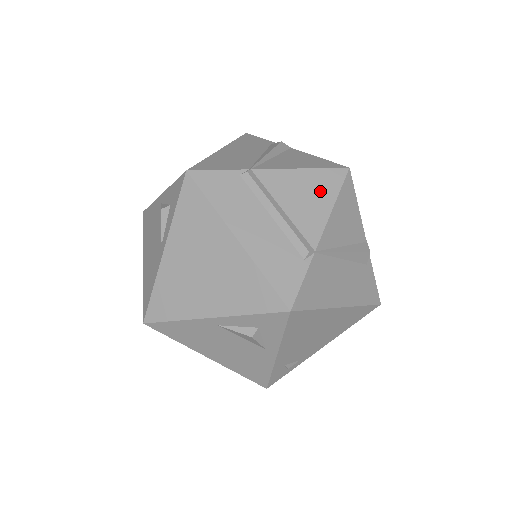
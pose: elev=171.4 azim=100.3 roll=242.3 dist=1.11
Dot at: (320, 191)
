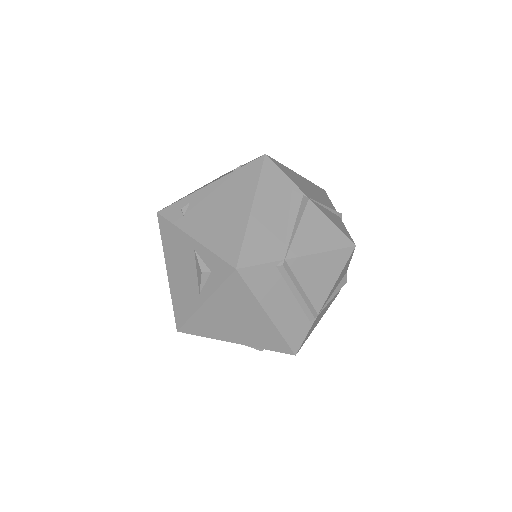
Dot at: (331, 269)
